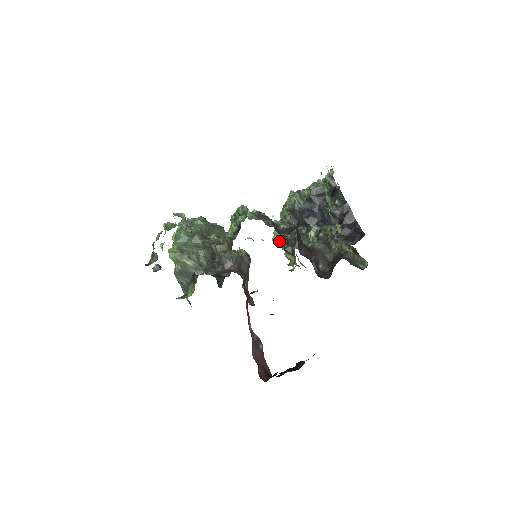
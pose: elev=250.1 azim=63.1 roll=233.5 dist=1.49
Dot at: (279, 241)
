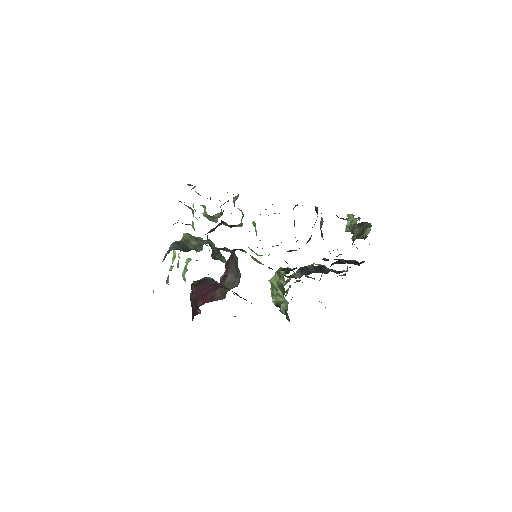
Dot at: occluded
